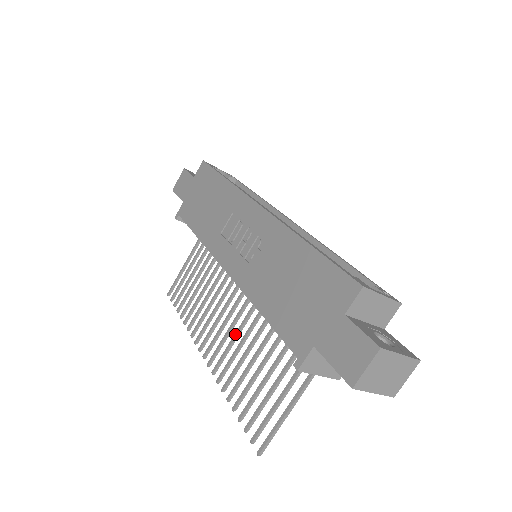
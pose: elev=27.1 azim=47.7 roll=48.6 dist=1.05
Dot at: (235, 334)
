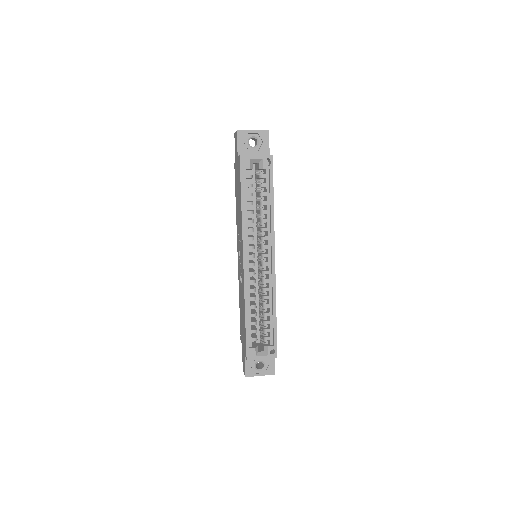
Dot at: occluded
